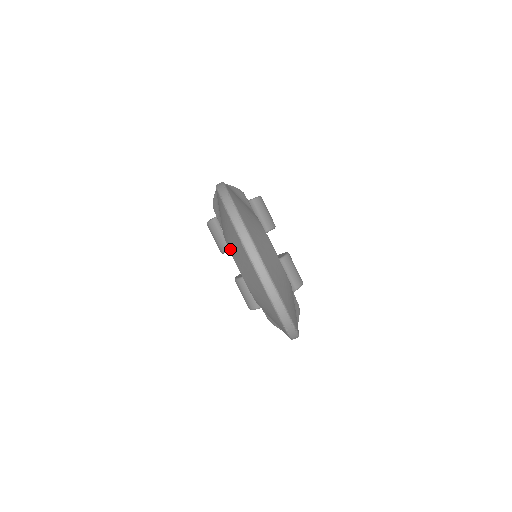
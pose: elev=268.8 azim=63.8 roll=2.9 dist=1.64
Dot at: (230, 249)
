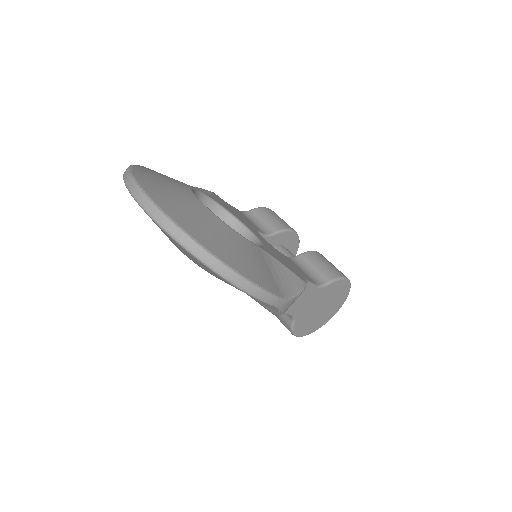
Dot at: occluded
